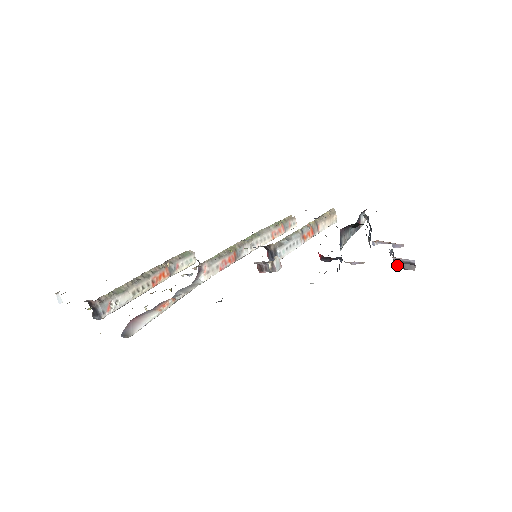
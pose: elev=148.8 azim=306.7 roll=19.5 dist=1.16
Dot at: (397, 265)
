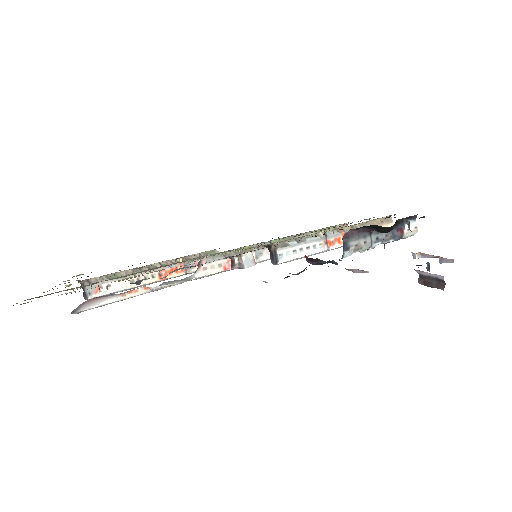
Dot at: (421, 281)
